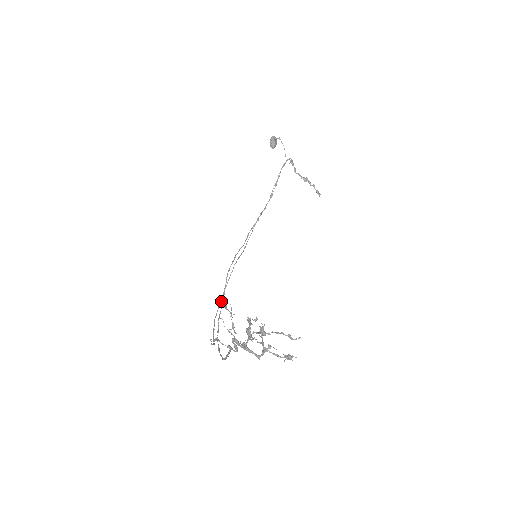
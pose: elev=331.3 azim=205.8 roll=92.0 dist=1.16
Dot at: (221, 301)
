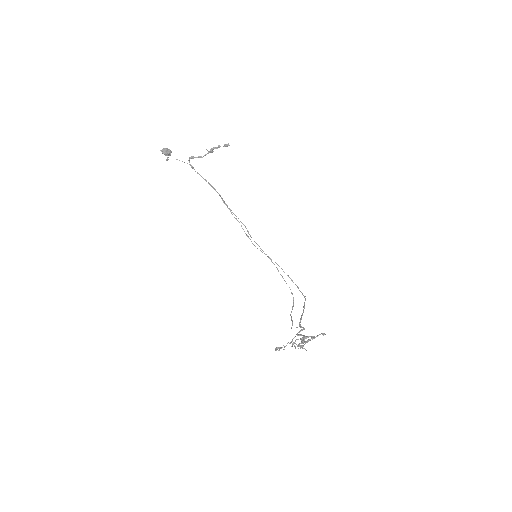
Dot at: (276, 350)
